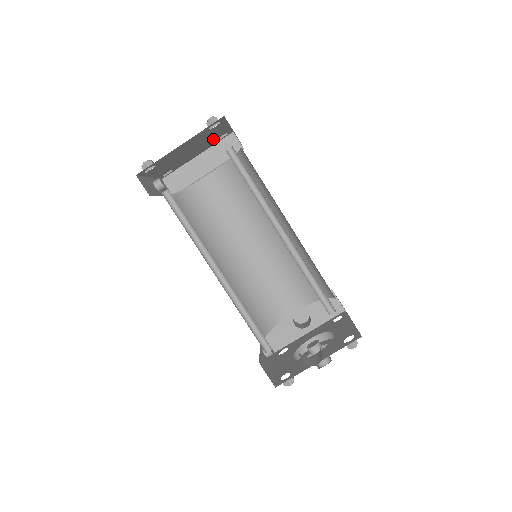
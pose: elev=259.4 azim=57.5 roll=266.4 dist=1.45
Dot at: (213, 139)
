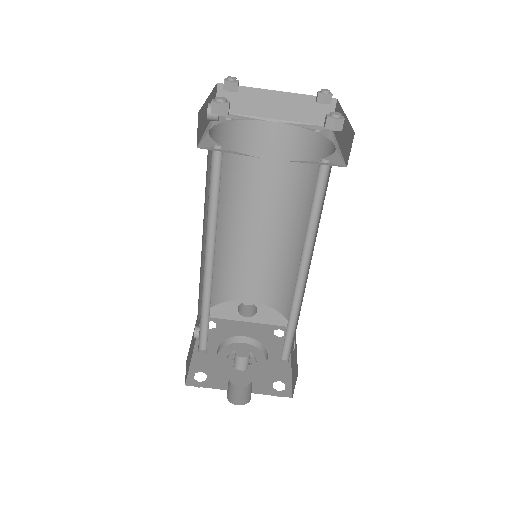
Dot at: occluded
